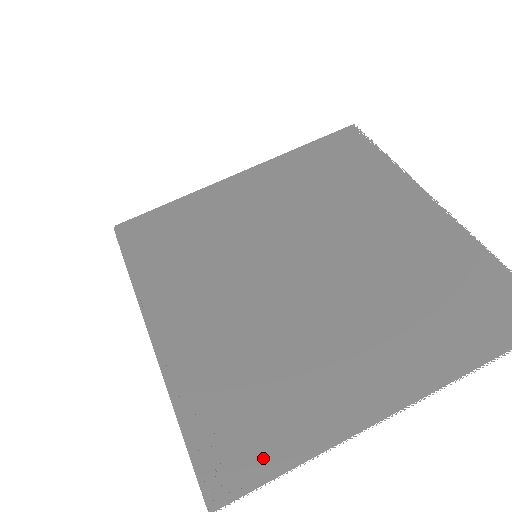
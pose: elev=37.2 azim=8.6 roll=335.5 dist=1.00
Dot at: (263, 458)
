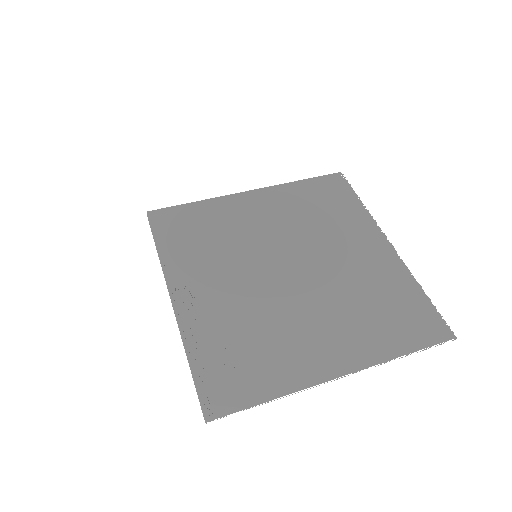
Dot at: (246, 393)
